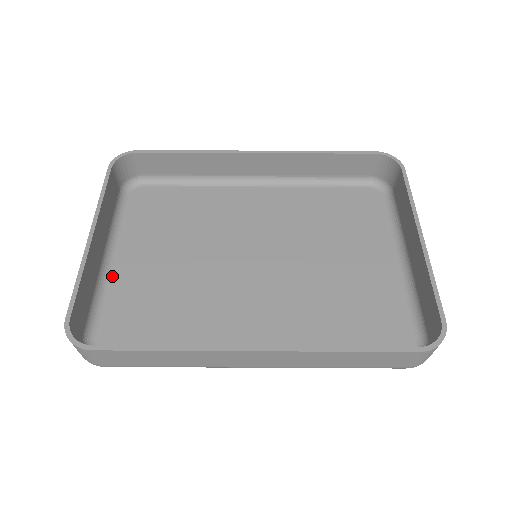
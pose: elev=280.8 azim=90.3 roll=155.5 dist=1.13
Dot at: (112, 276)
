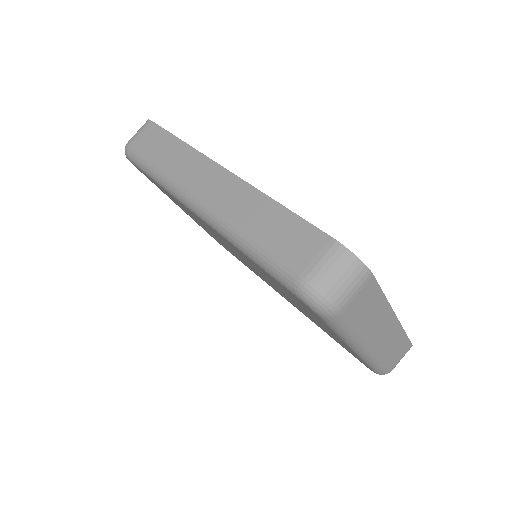
Dot at: occluded
